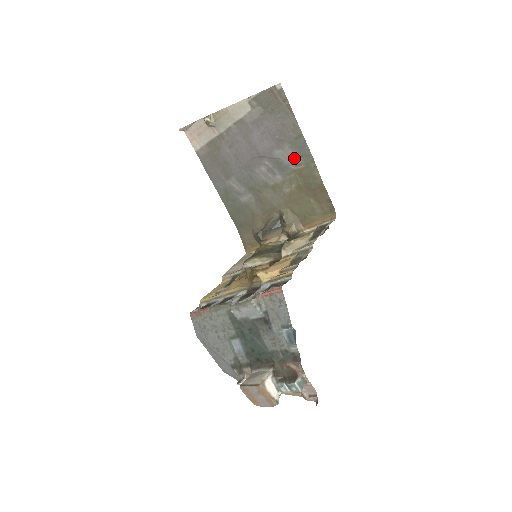
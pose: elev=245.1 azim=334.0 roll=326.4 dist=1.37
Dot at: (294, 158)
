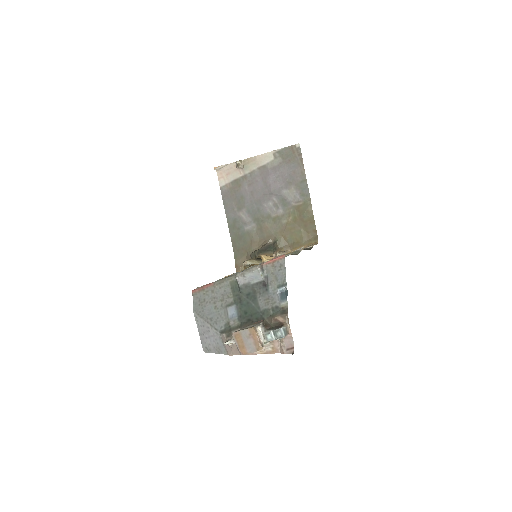
Dot at: (296, 197)
